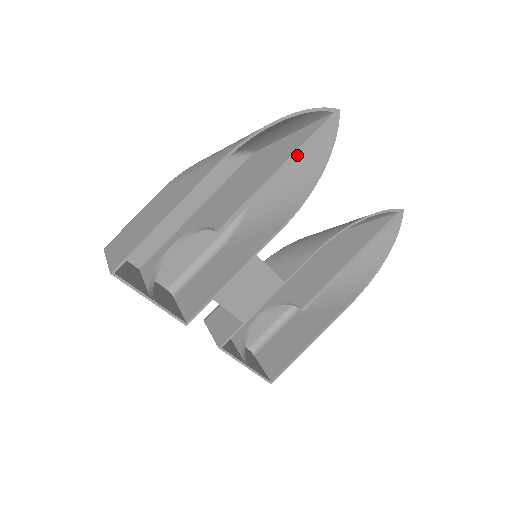
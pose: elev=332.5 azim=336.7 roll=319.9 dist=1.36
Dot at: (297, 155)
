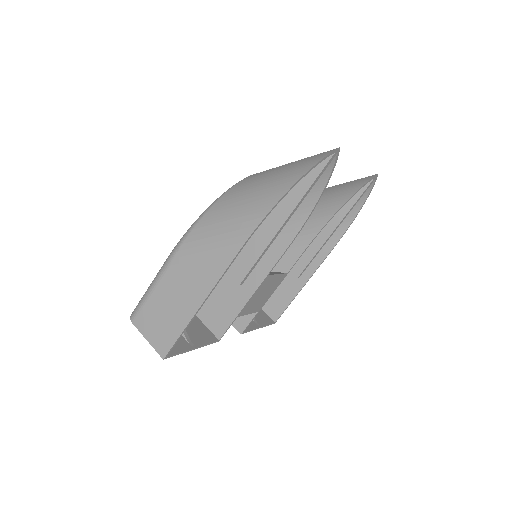
Dot at: (302, 200)
